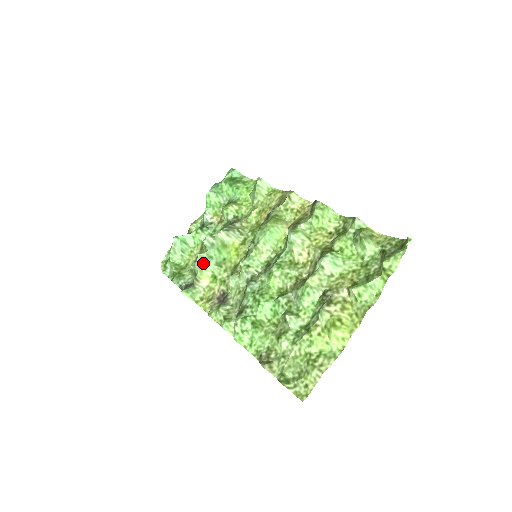
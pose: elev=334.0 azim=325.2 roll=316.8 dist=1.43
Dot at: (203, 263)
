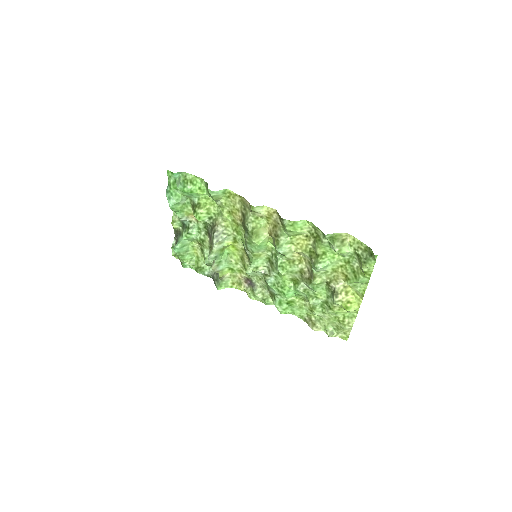
Dot at: (218, 269)
